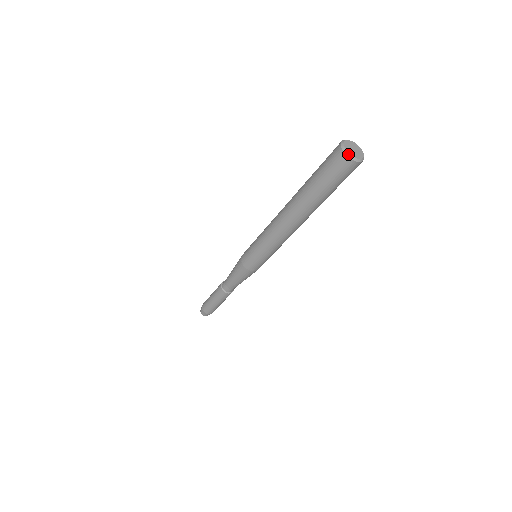
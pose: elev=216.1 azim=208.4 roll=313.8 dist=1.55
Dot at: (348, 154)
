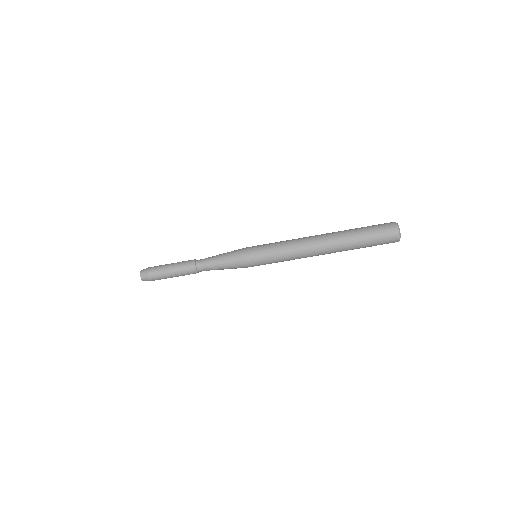
Dot at: occluded
